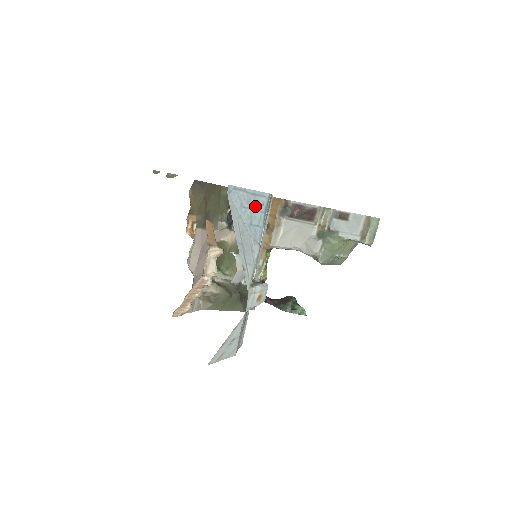
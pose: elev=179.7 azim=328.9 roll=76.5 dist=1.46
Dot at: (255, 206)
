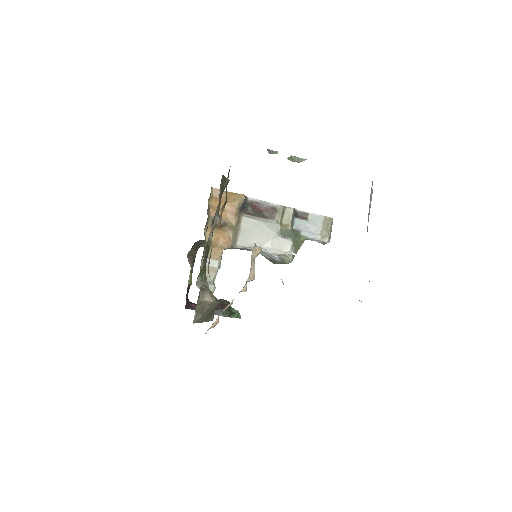
Dot at: (370, 202)
